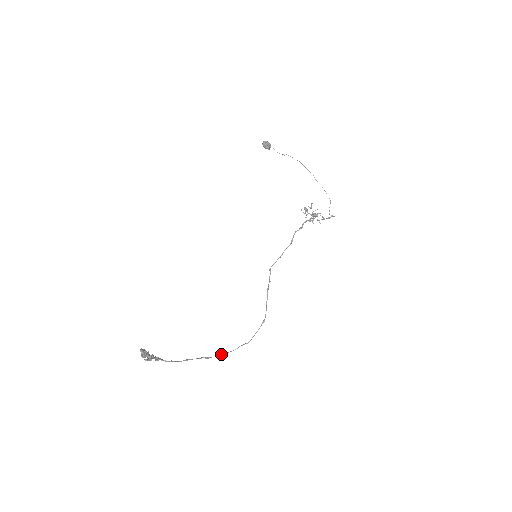
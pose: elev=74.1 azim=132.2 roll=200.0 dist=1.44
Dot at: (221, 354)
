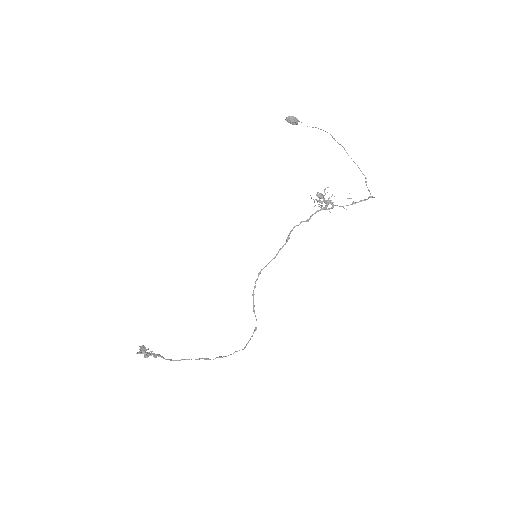
Dot at: (218, 357)
